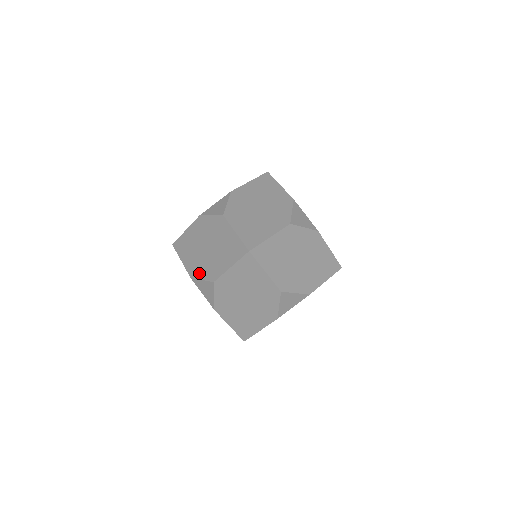
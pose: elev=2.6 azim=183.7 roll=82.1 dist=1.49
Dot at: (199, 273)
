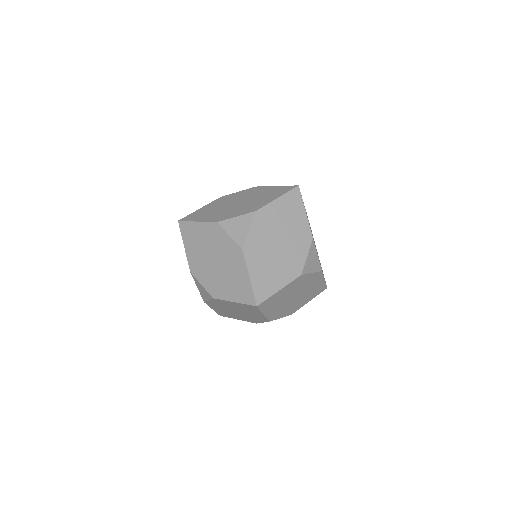
Dot at: (200, 277)
